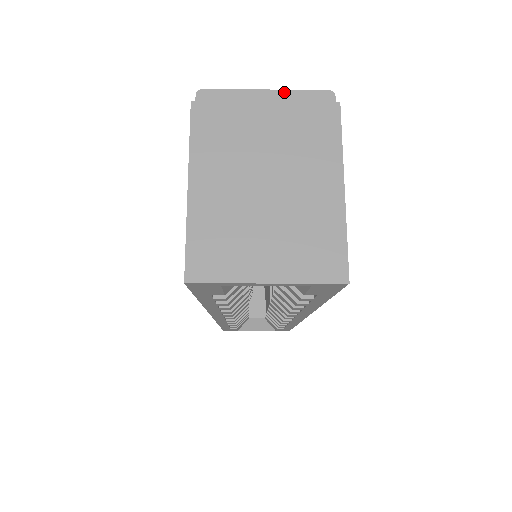
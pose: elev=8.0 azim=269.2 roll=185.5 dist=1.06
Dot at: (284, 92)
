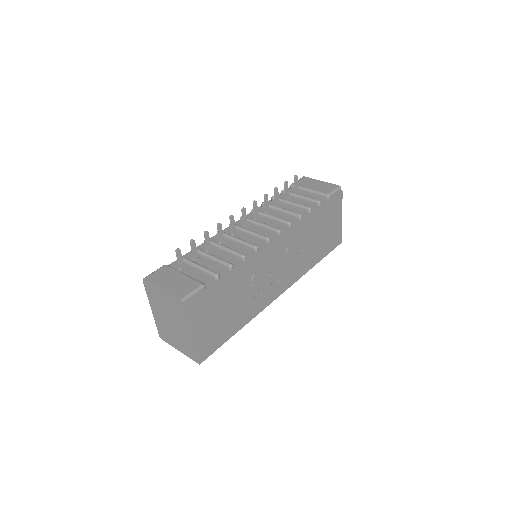
Dot at: (167, 292)
